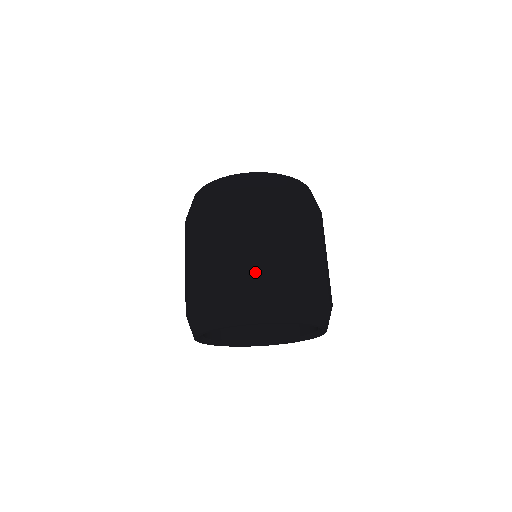
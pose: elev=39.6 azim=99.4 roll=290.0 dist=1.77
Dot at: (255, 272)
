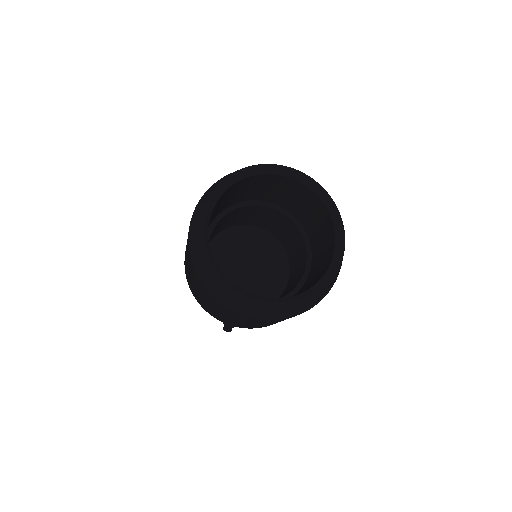
Dot at: occluded
